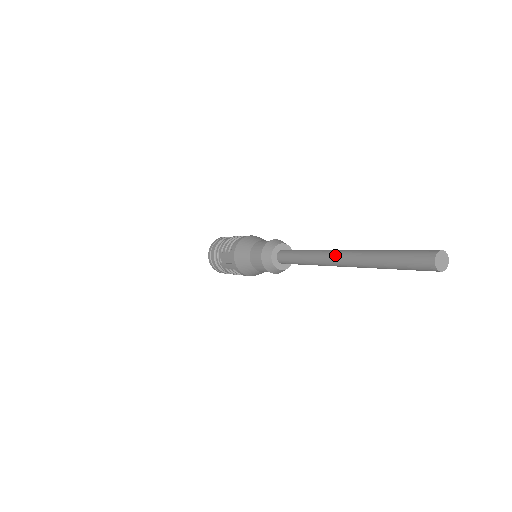
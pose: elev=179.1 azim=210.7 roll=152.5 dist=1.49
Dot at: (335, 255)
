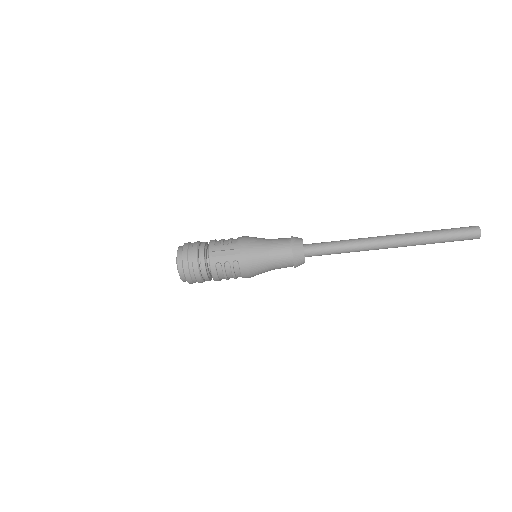
Dot at: (385, 236)
